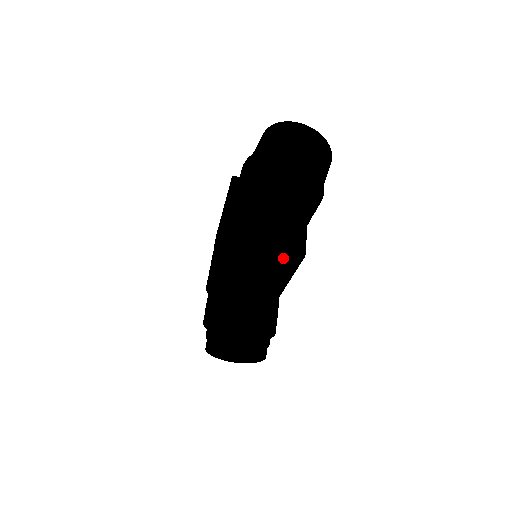
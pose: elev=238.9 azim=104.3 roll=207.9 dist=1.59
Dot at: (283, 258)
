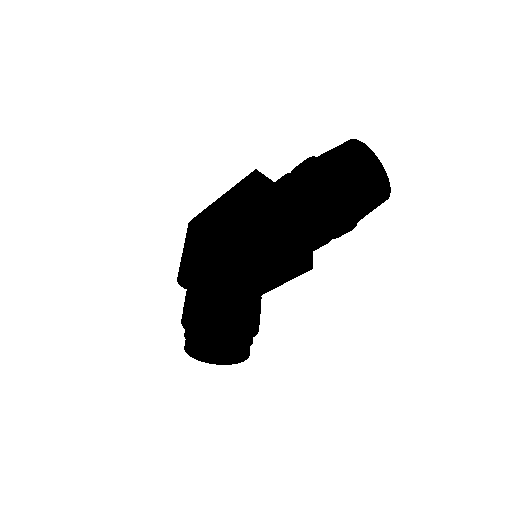
Dot at: (291, 265)
